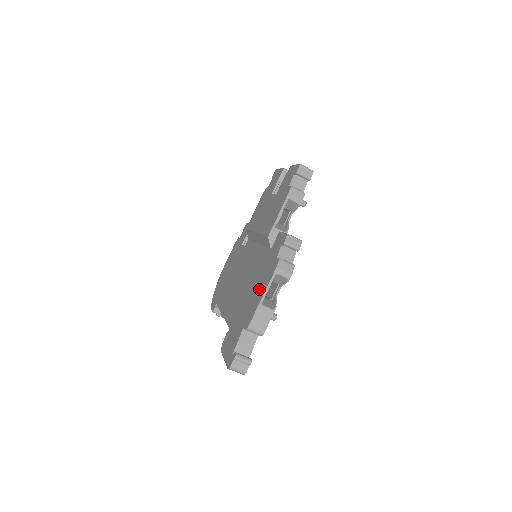
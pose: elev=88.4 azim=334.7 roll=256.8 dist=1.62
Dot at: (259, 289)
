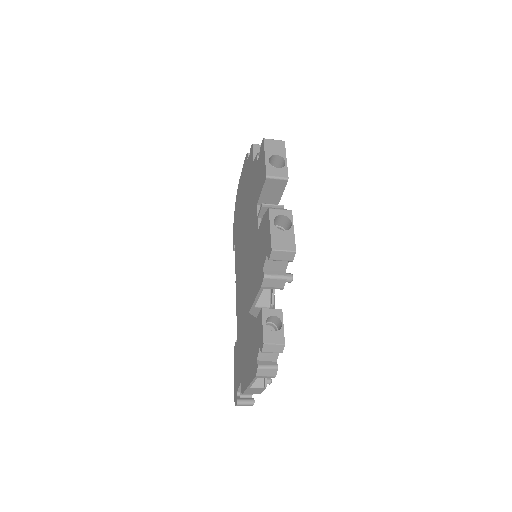
Dot at: (248, 362)
